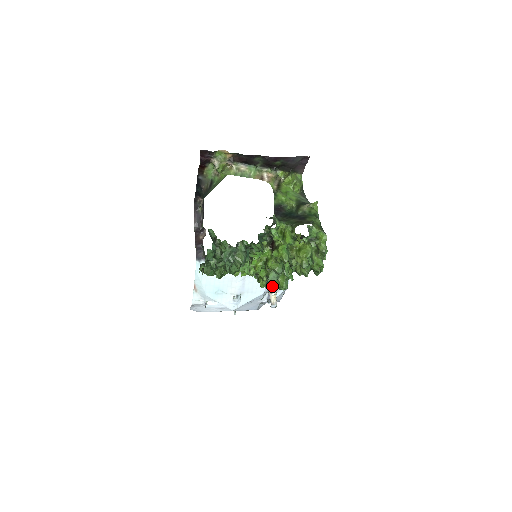
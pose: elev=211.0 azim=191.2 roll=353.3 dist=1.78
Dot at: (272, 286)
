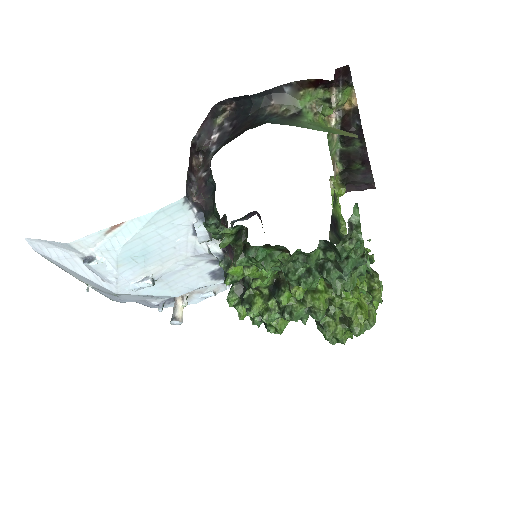
Dot at: (272, 321)
